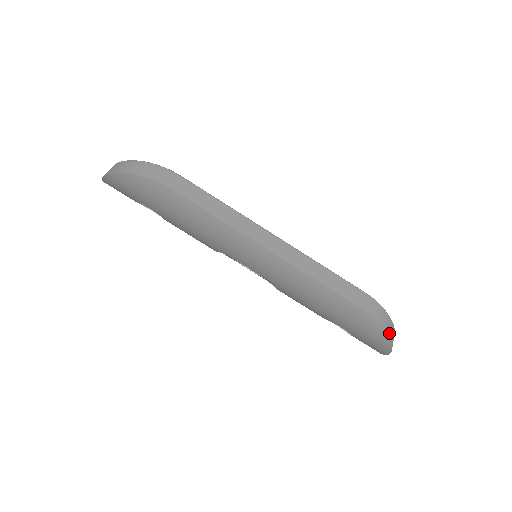
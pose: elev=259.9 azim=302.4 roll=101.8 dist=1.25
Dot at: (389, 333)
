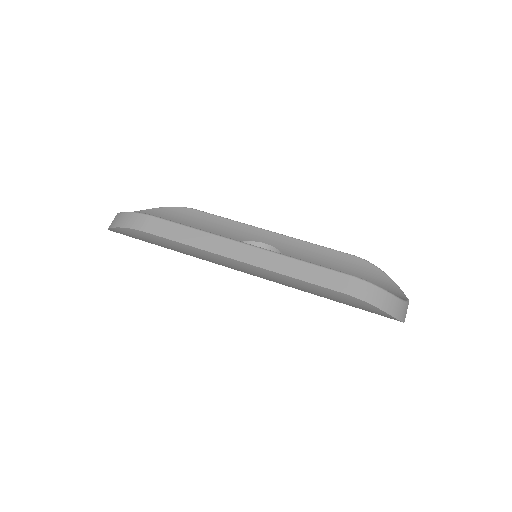
Dot at: (384, 307)
